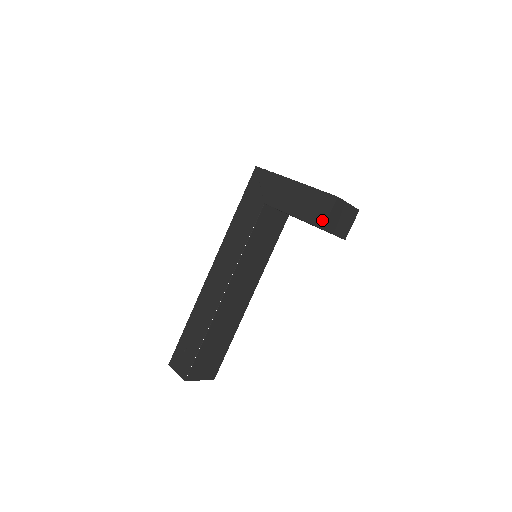
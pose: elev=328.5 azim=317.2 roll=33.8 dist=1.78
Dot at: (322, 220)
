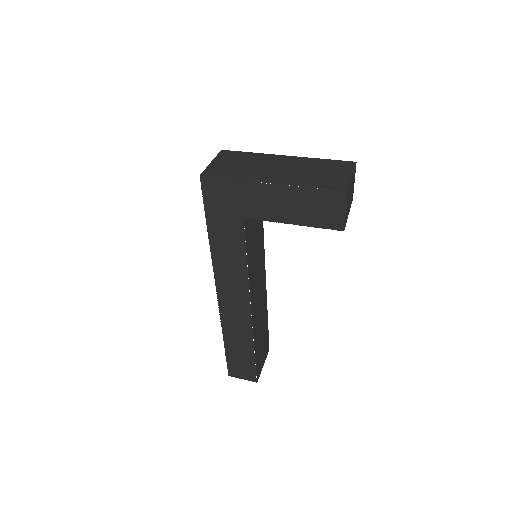
Dot at: (338, 222)
